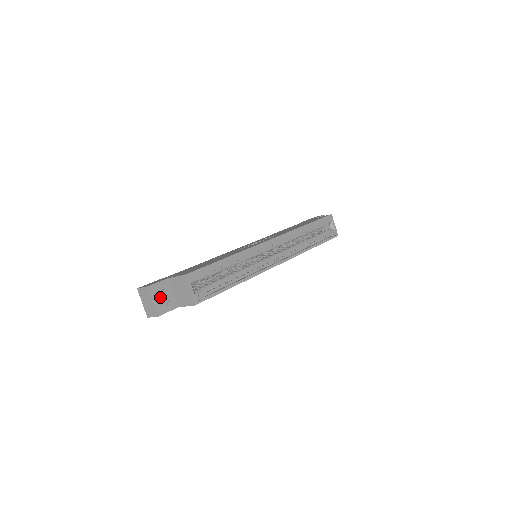
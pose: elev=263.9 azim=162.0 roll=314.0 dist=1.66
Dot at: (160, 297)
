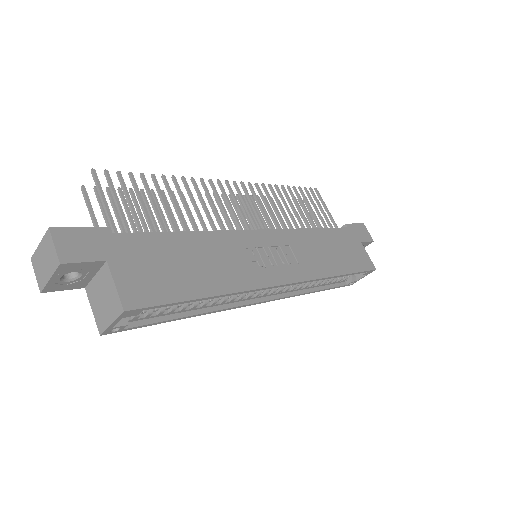
Dot at: occluded
